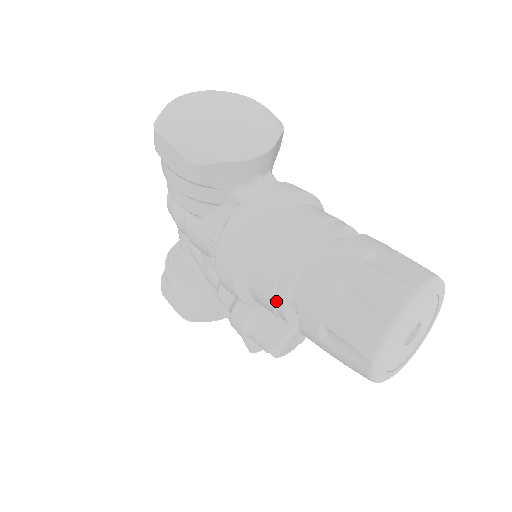
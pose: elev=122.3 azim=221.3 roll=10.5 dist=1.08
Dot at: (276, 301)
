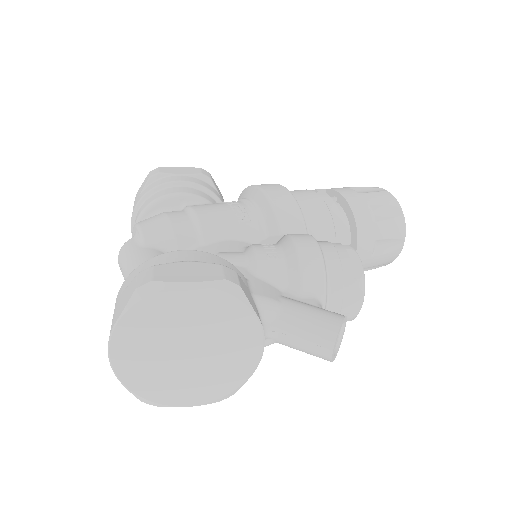
Dot at: (317, 191)
